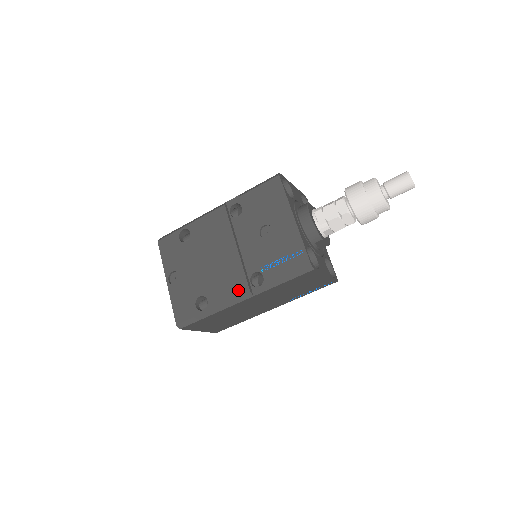
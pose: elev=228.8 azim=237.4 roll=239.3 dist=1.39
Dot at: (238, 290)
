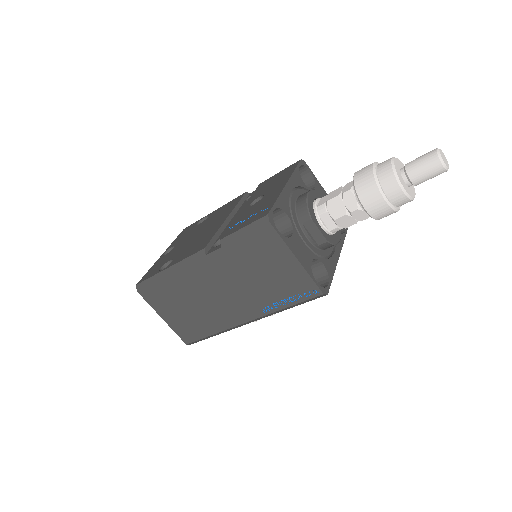
Dot at: (198, 249)
